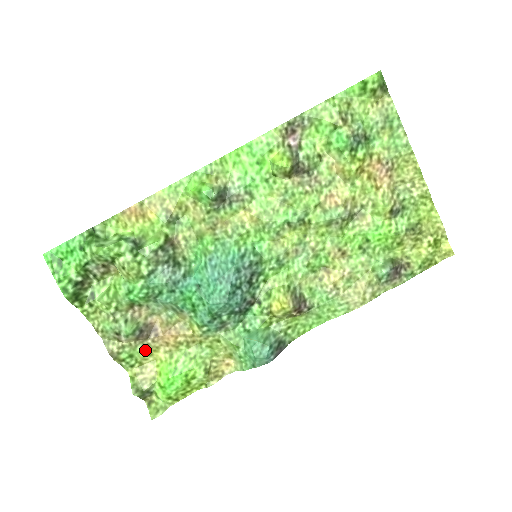
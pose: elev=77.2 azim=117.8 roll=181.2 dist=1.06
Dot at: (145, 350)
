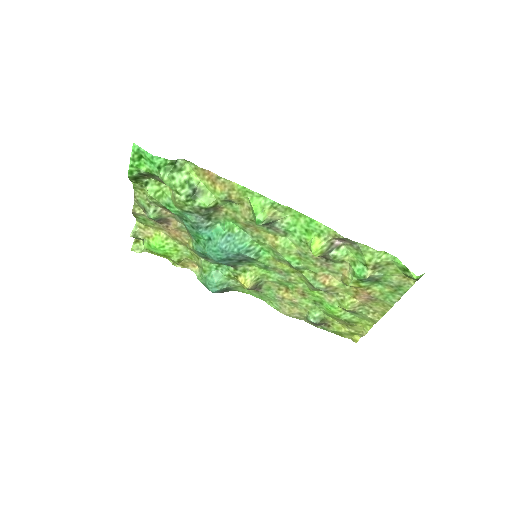
Dot at: (155, 225)
